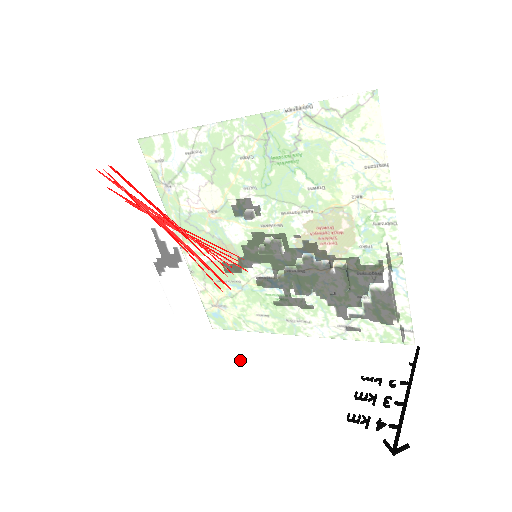
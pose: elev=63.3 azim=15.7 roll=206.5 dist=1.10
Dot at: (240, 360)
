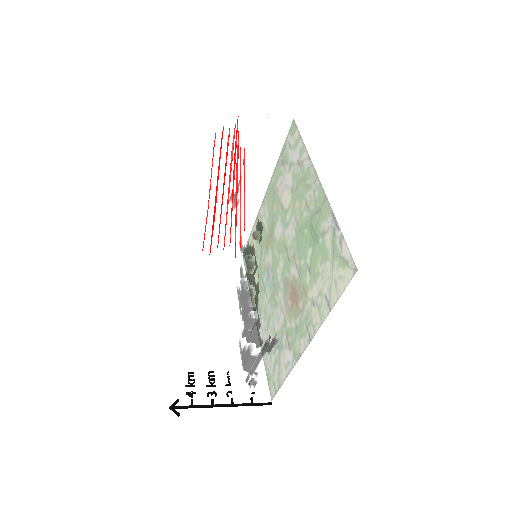
Dot at: (217, 287)
